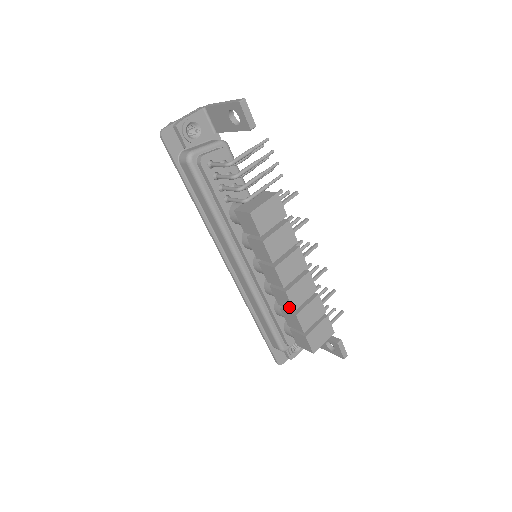
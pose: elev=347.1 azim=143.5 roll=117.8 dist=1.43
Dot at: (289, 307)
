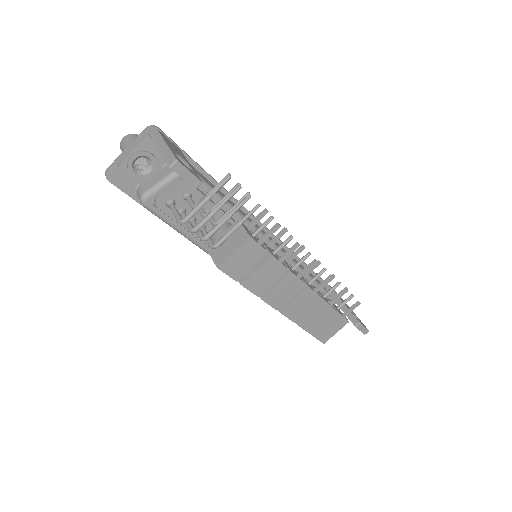
Dot at: occluded
